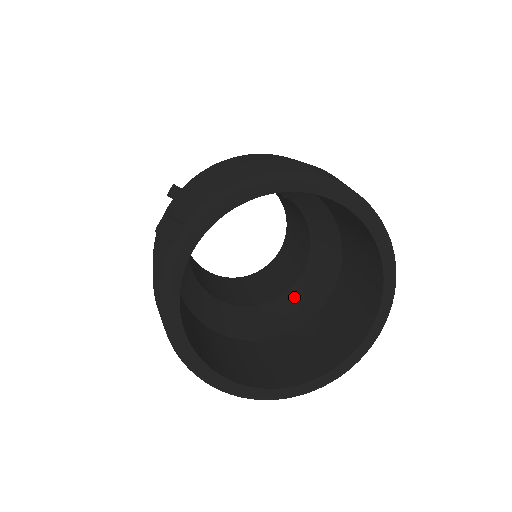
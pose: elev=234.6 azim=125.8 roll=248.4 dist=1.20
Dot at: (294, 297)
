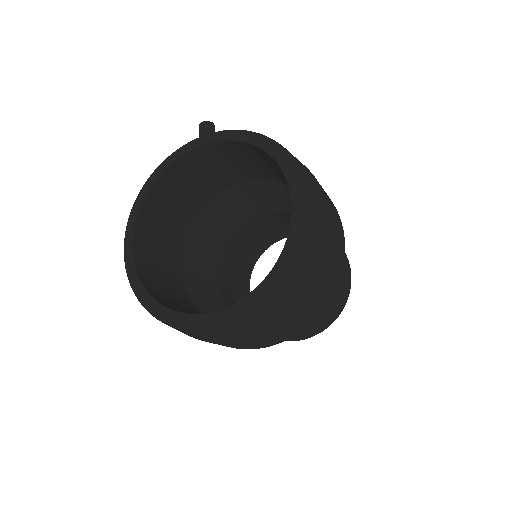
Dot at: occluded
